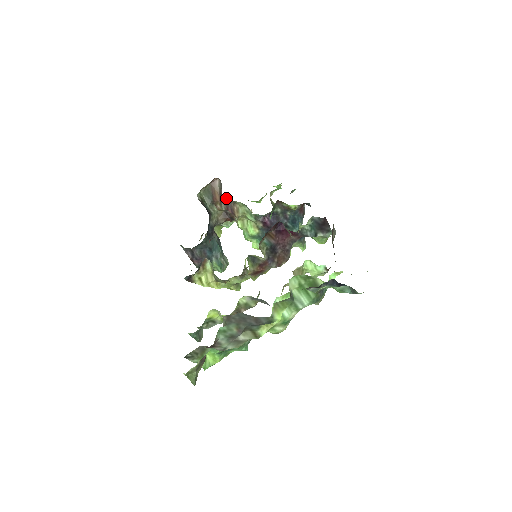
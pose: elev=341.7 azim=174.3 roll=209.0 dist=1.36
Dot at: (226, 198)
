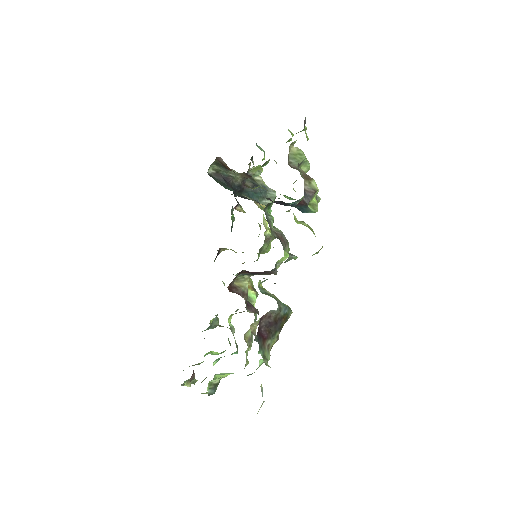
Dot at: occluded
